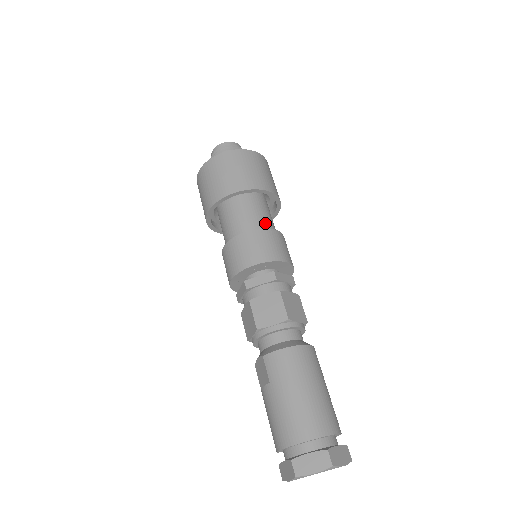
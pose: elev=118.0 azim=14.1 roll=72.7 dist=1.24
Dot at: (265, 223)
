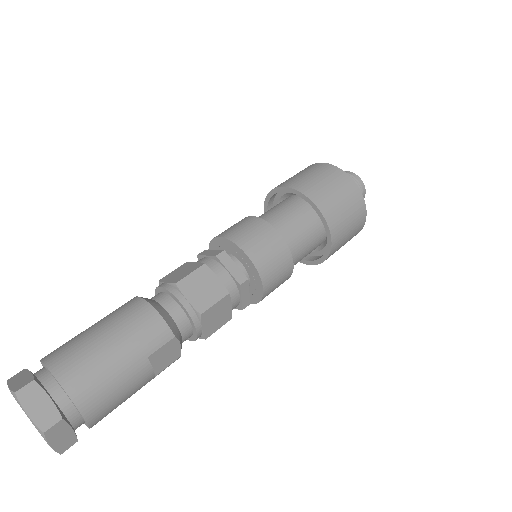
Dot at: (280, 224)
